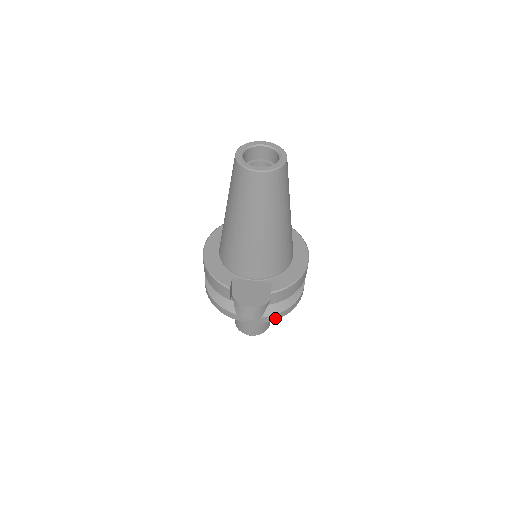
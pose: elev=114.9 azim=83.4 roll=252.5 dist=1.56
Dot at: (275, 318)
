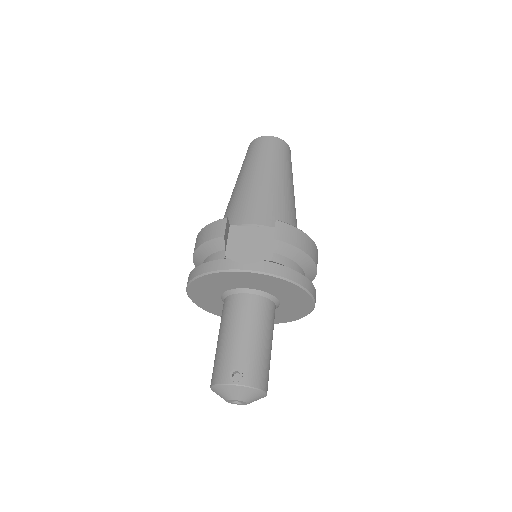
Dot at: (280, 273)
